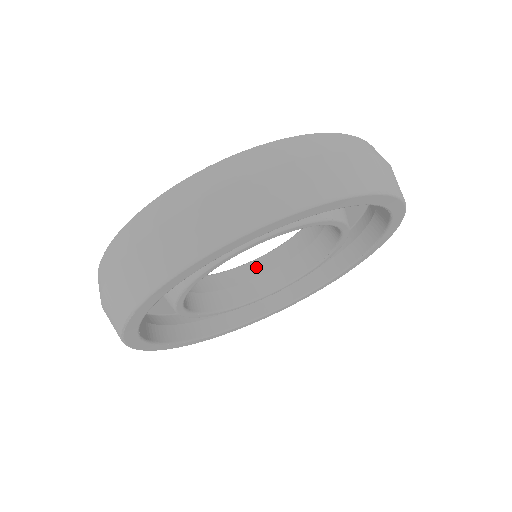
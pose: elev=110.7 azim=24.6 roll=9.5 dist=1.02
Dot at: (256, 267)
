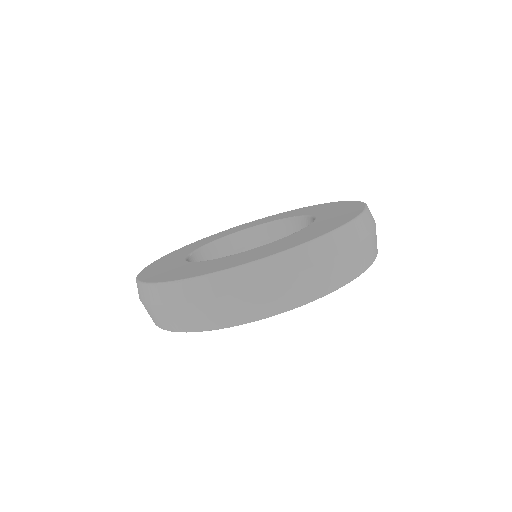
Dot at: (227, 244)
